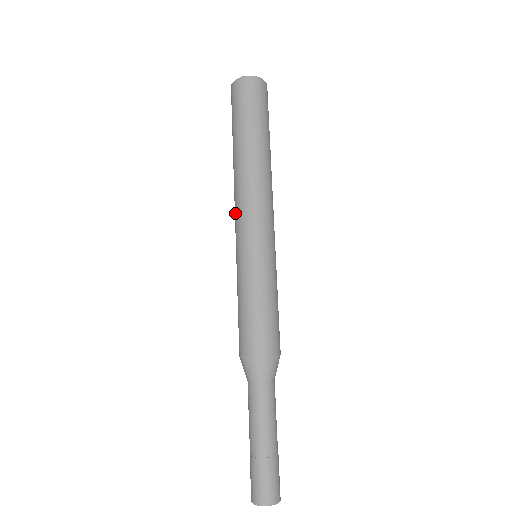
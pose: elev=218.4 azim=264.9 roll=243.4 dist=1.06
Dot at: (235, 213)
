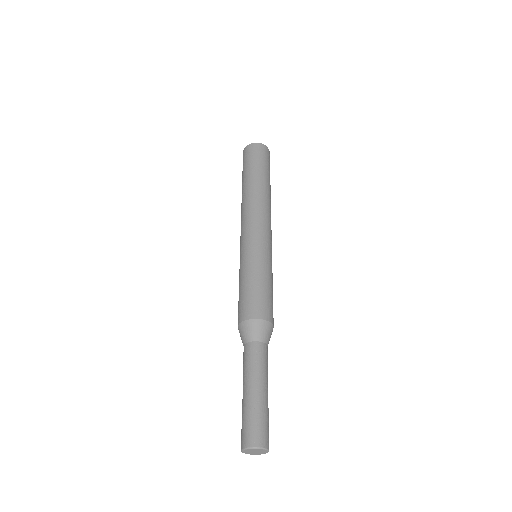
Dot at: occluded
